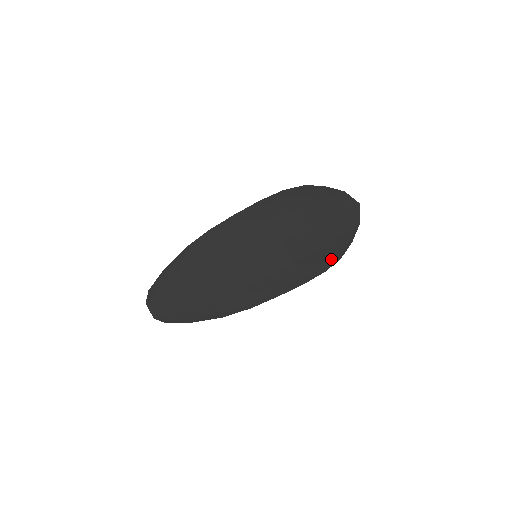
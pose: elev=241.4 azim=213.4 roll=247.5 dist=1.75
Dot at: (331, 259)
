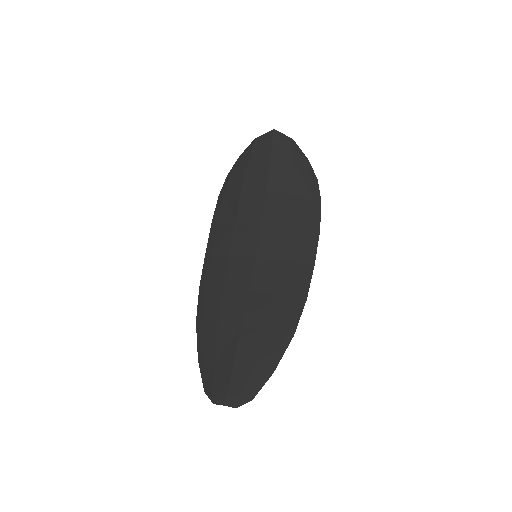
Dot at: (311, 188)
